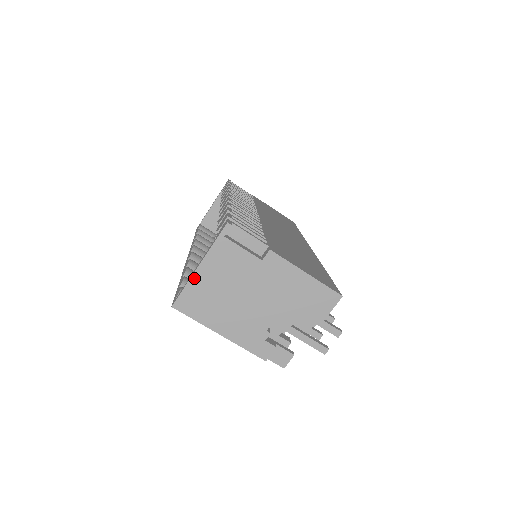
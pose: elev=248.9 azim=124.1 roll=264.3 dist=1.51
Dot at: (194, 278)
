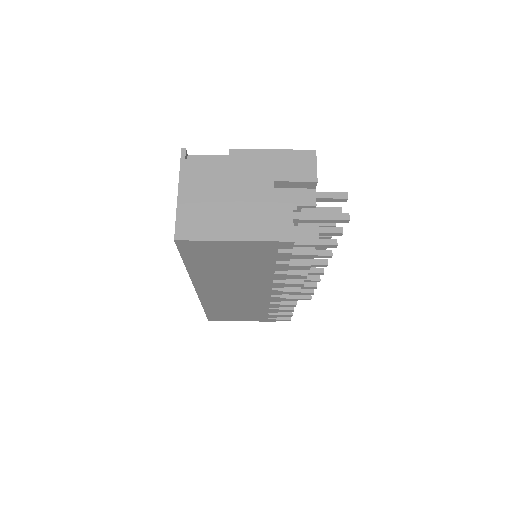
Dot at: (180, 205)
